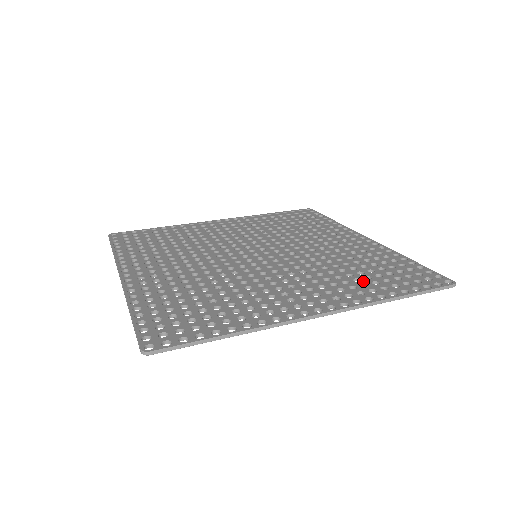
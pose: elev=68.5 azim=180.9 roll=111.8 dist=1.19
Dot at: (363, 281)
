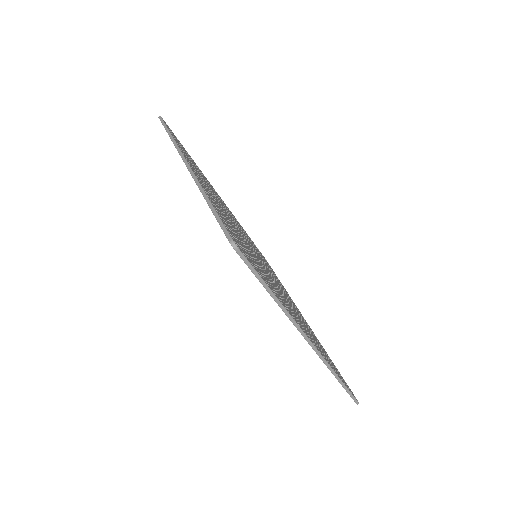
Dot at: occluded
